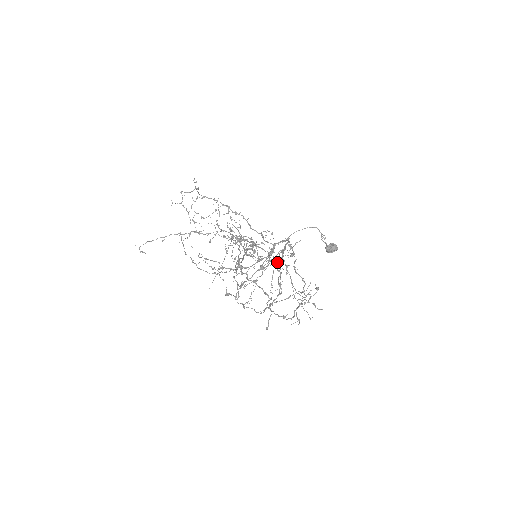
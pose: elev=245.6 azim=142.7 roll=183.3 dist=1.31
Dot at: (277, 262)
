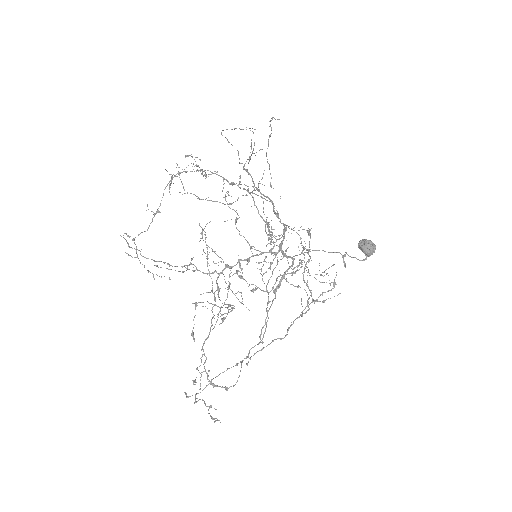
Dot at: occluded
